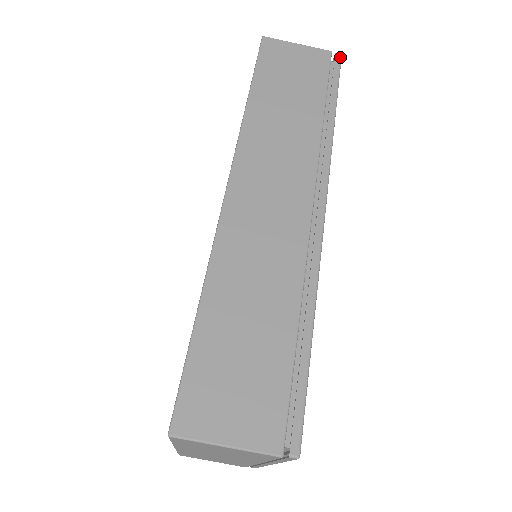
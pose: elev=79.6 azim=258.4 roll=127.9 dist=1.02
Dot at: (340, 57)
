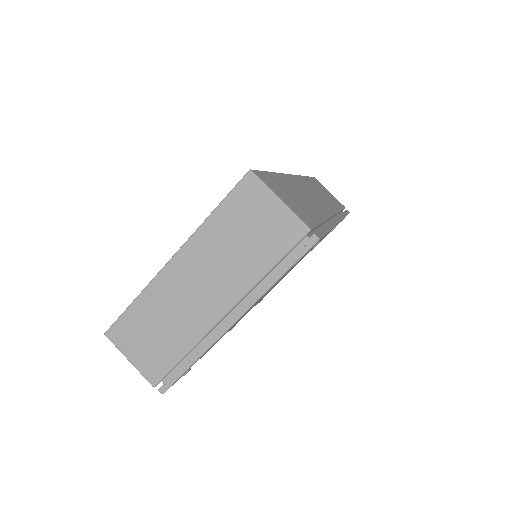
Dot at: (349, 212)
